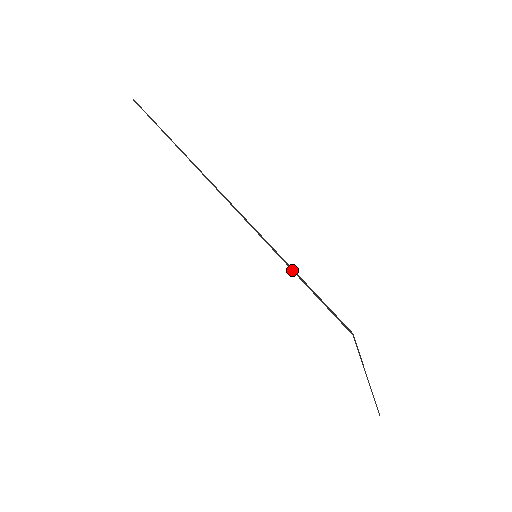
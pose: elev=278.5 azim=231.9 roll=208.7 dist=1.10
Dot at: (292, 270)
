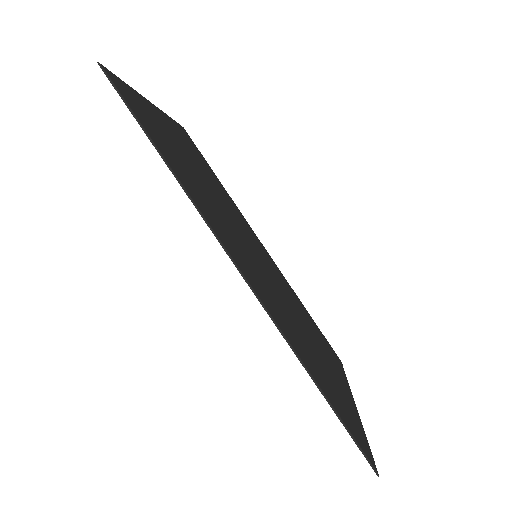
Dot at: (330, 406)
